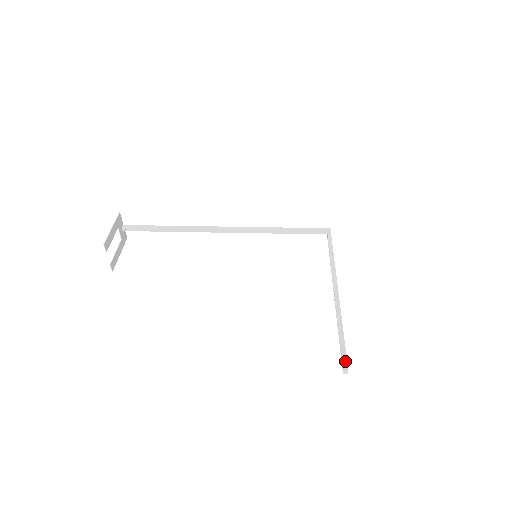
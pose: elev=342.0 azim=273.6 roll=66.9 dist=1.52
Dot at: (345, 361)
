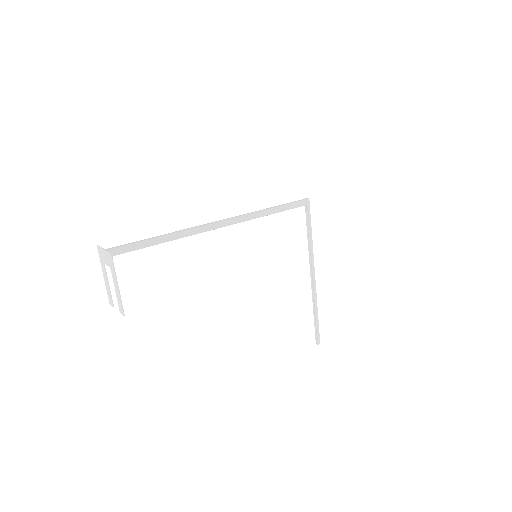
Dot at: (319, 338)
